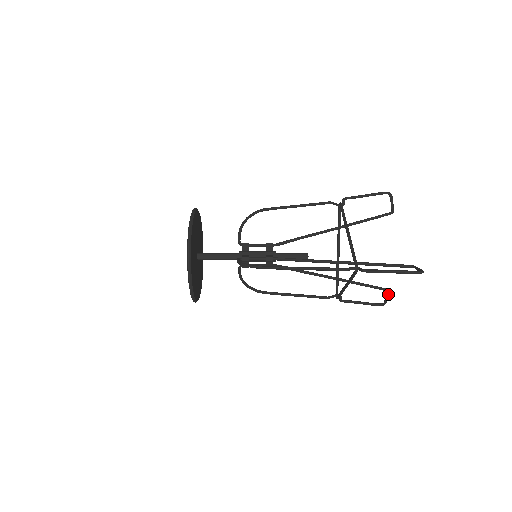
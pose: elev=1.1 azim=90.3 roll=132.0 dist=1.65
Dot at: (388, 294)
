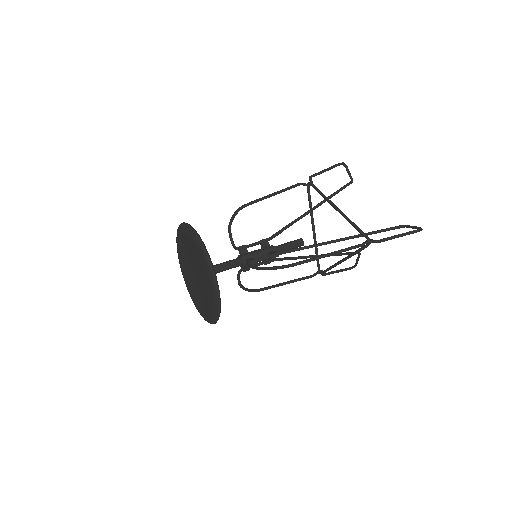
Dot at: (359, 256)
